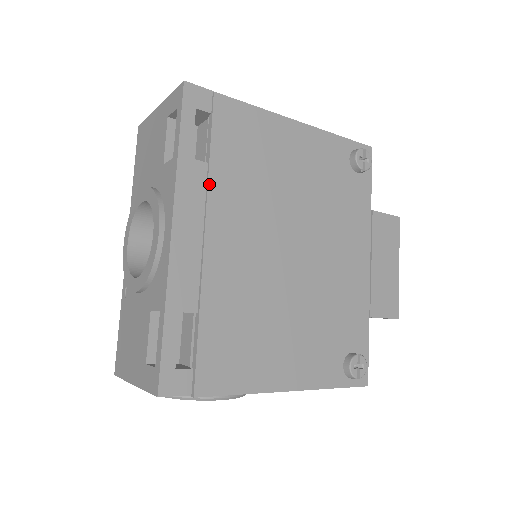
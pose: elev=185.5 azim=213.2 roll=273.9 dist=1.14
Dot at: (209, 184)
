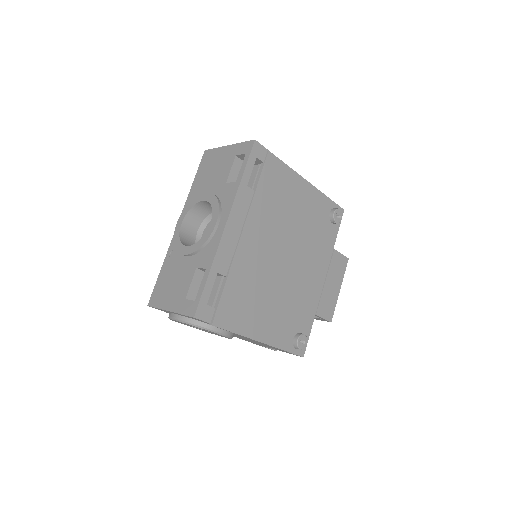
Dot at: (252, 203)
